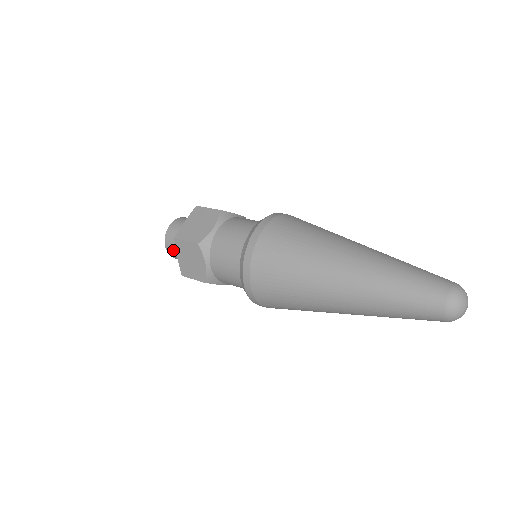
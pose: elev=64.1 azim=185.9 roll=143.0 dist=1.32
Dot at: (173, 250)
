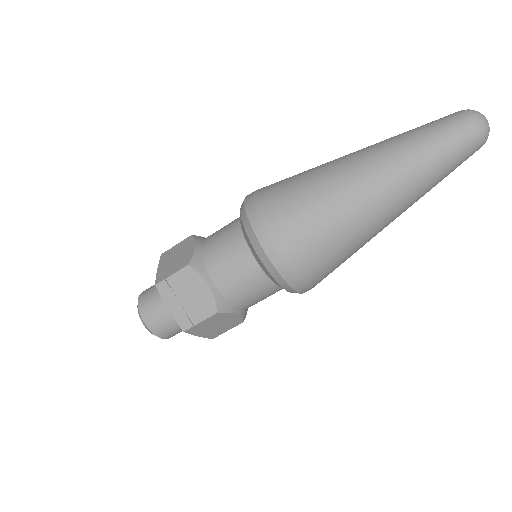
Dot at: (175, 333)
